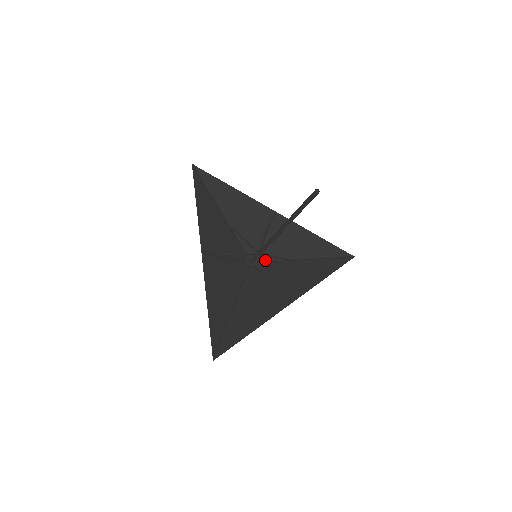
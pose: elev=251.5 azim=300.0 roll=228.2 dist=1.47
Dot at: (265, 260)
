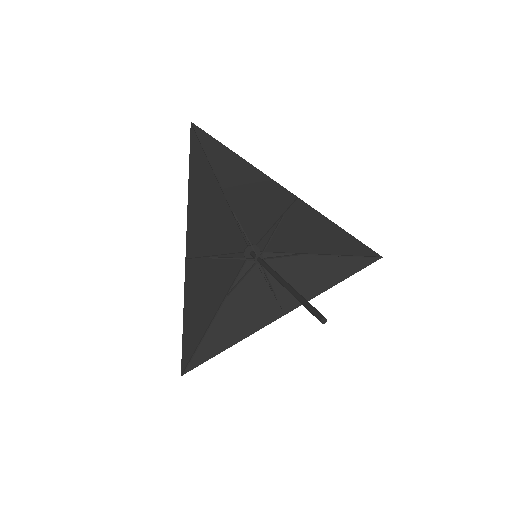
Dot at: (269, 250)
